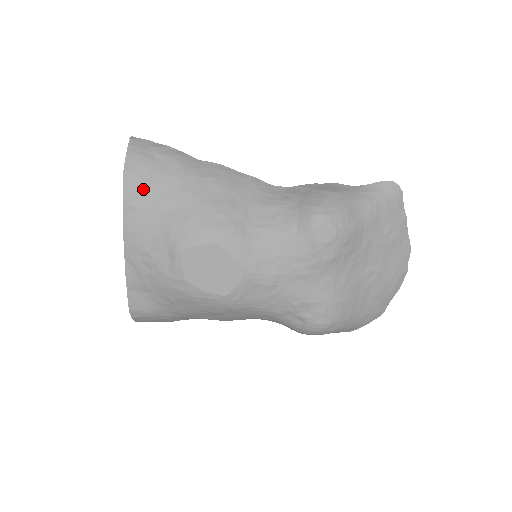
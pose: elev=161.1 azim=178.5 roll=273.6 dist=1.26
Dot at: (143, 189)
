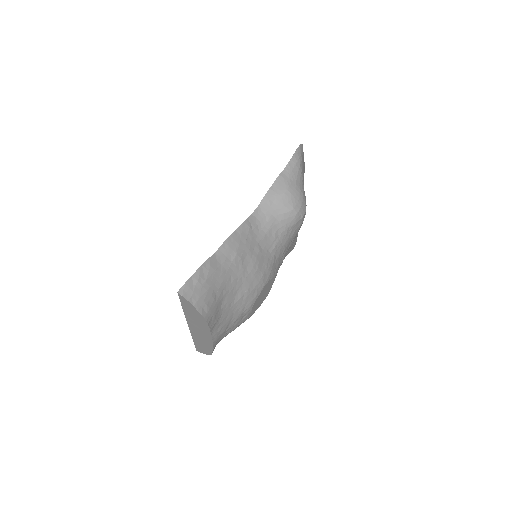
Dot at: (216, 310)
